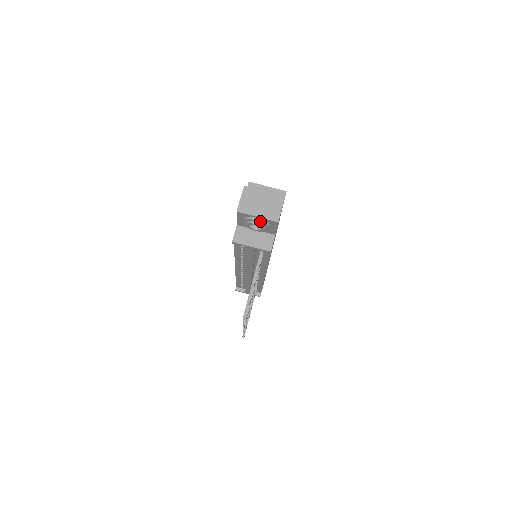
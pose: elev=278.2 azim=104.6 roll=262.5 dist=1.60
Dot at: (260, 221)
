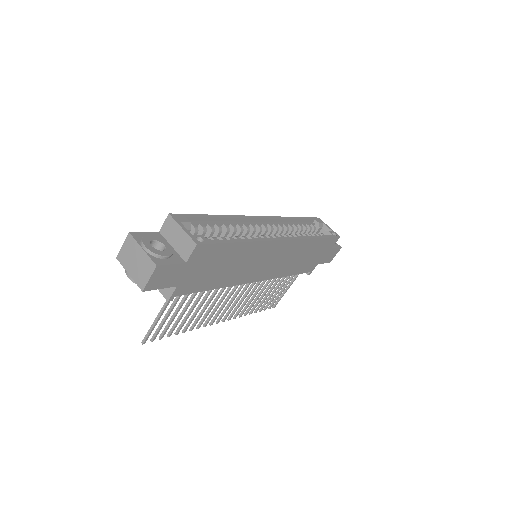
Dot at: (131, 280)
